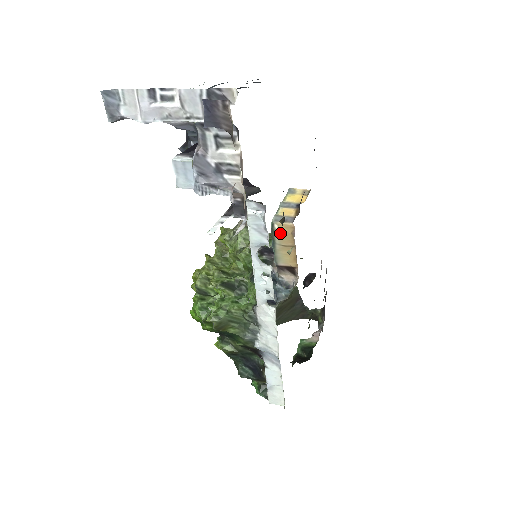
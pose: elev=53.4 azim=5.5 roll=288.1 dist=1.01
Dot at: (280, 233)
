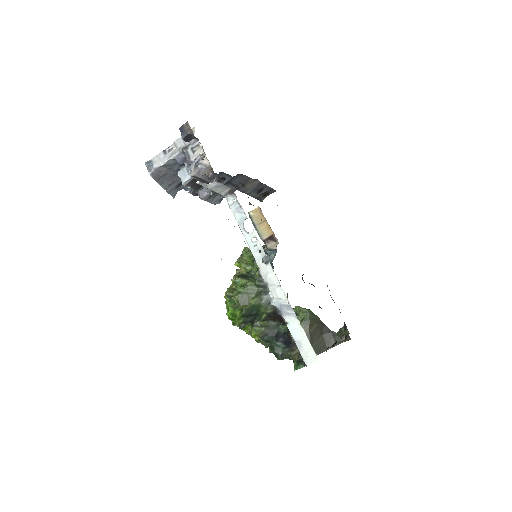
Dot at: (255, 216)
